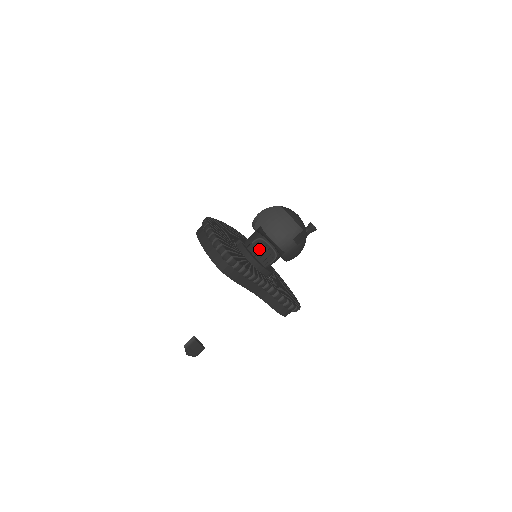
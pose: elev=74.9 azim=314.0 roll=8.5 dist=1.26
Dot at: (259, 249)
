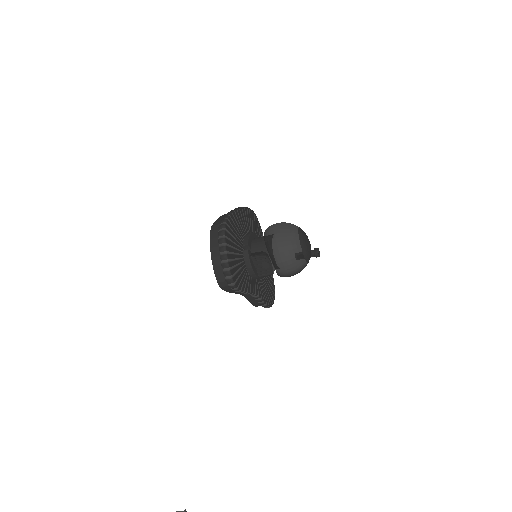
Dot at: (261, 262)
